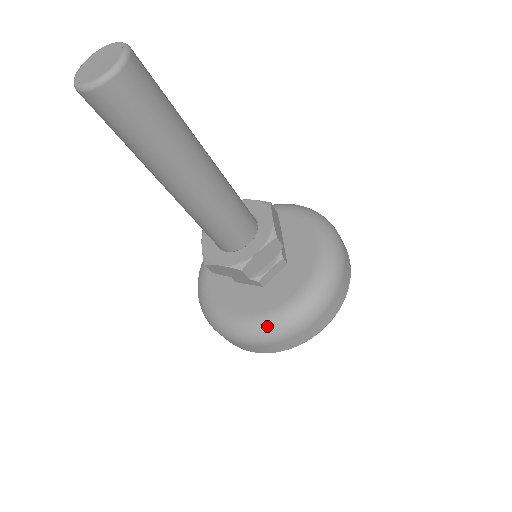
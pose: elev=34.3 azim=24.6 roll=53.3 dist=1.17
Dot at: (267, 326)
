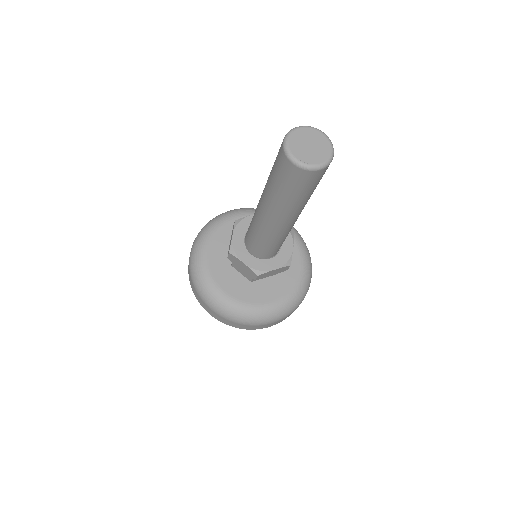
Dot at: (243, 313)
